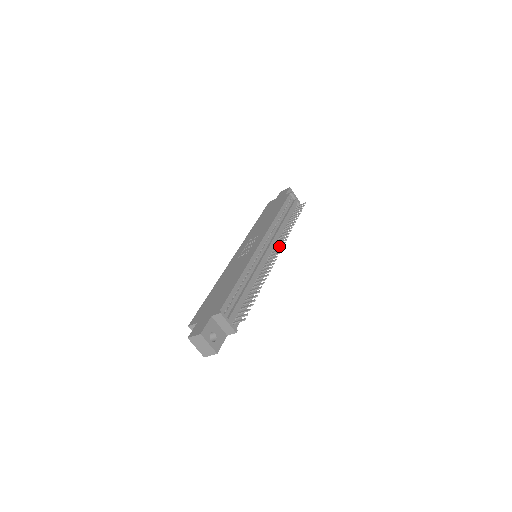
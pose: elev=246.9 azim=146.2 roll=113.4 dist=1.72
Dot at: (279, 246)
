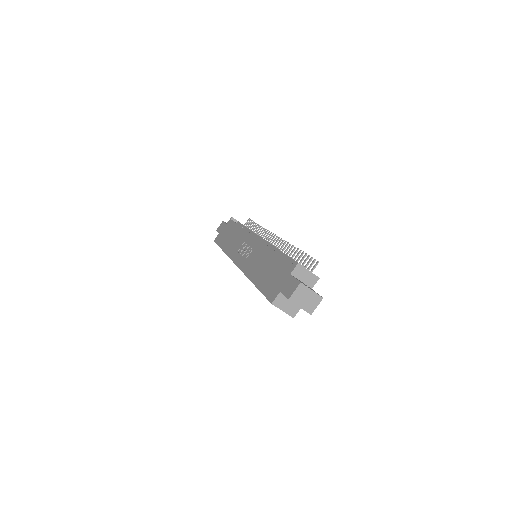
Dot at: occluded
